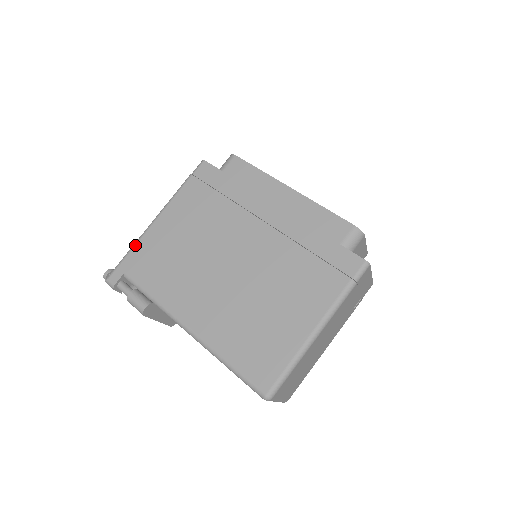
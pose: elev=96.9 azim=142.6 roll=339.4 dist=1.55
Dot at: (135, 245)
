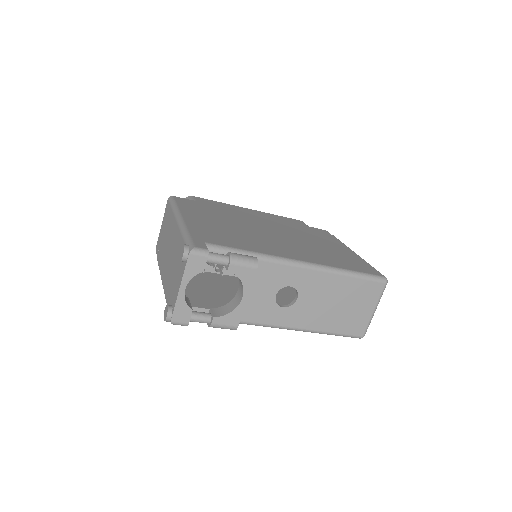
Dot at: (187, 229)
